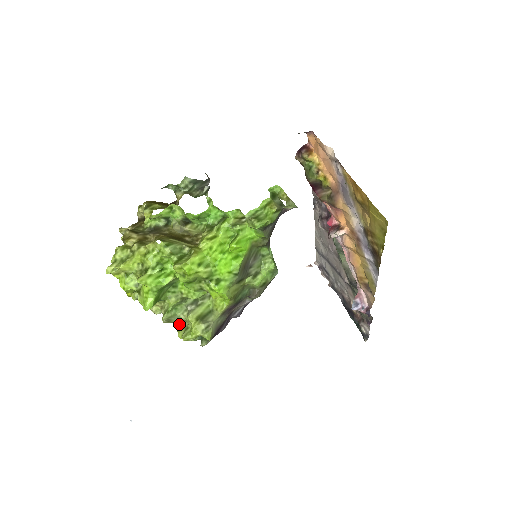
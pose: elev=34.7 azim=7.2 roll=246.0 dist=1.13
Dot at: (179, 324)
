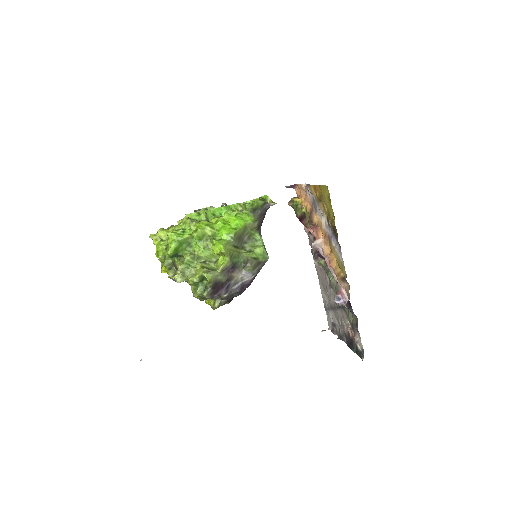
Dot at: occluded
